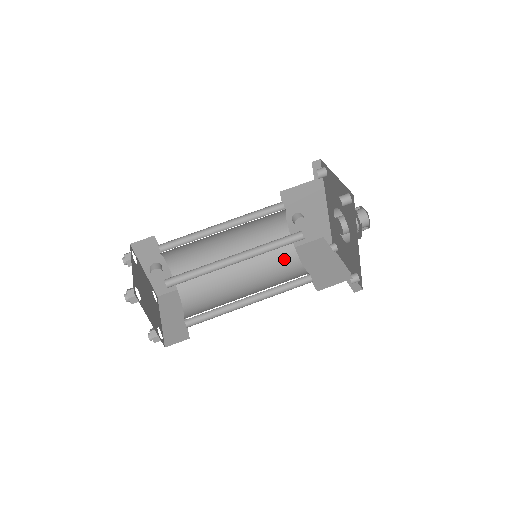
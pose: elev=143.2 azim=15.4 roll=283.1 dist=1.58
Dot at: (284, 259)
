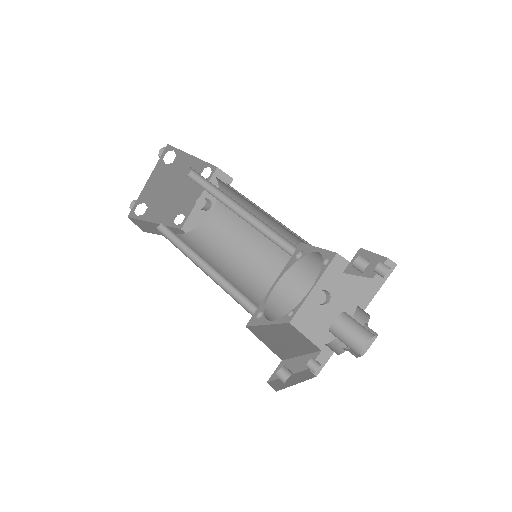
Dot at: (270, 305)
